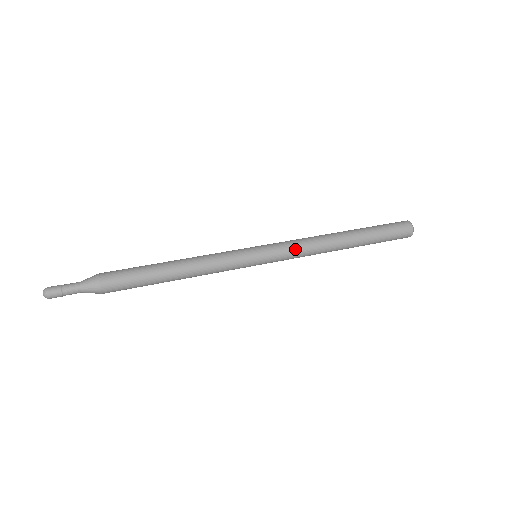
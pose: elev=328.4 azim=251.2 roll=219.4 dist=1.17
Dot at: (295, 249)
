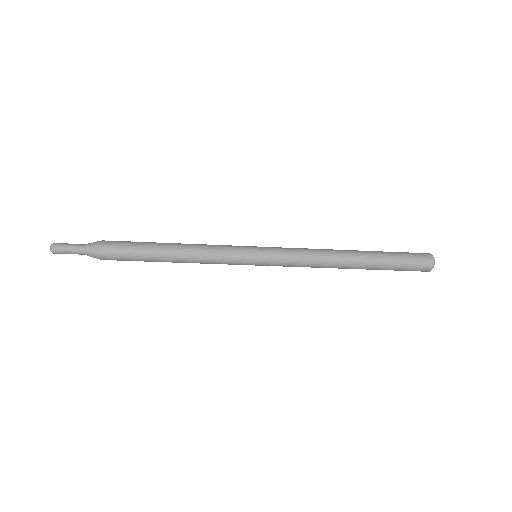
Dot at: (296, 257)
